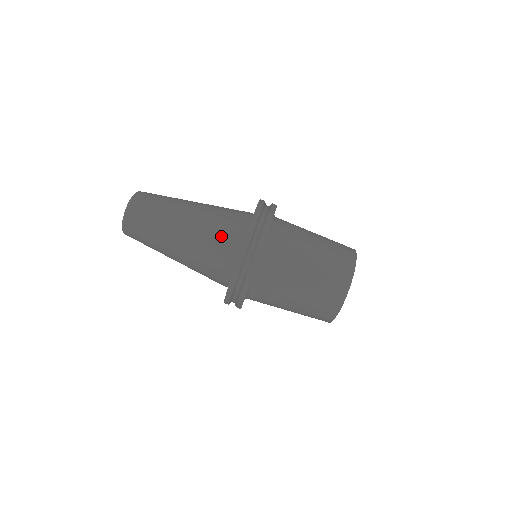
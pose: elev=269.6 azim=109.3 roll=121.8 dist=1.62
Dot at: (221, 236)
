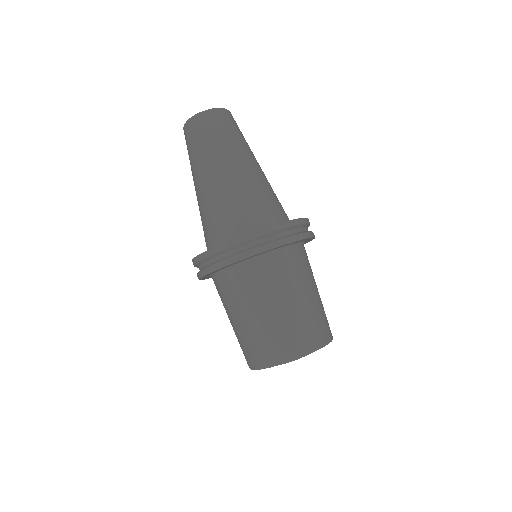
Dot at: (261, 204)
